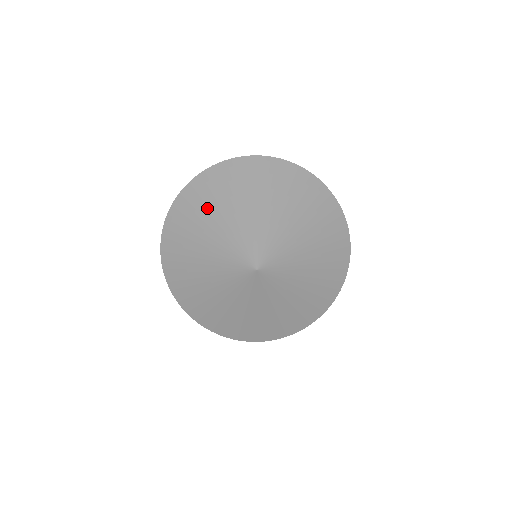
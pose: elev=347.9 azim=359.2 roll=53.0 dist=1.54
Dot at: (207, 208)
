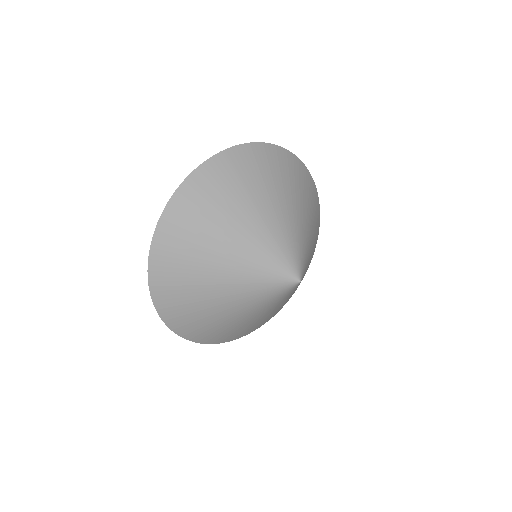
Dot at: (196, 283)
